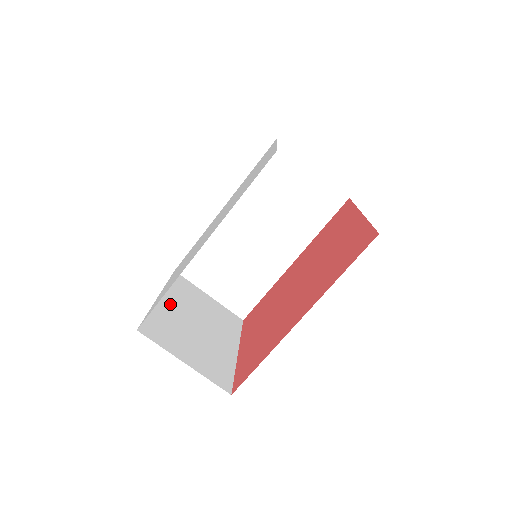
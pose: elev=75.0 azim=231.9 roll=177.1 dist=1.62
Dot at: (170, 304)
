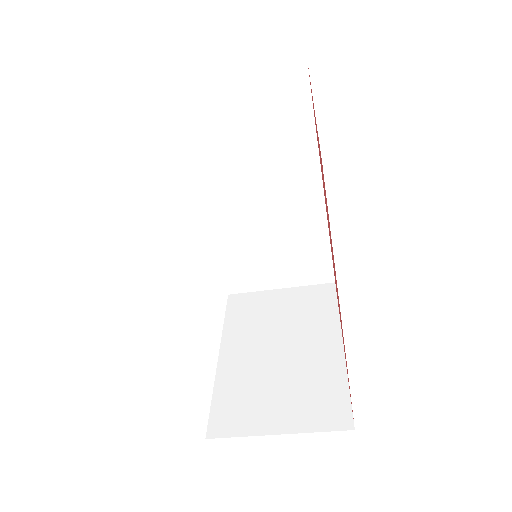
Dot at: (235, 354)
